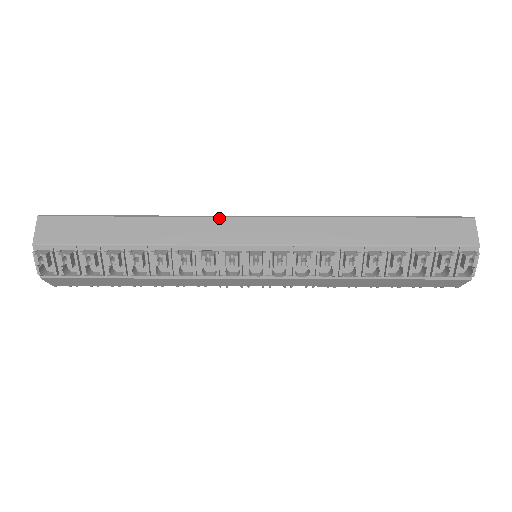
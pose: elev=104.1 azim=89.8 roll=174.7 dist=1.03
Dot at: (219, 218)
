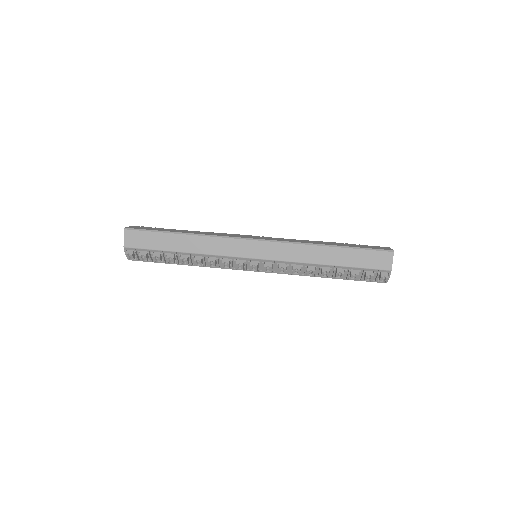
Dot at: (233, 239)
